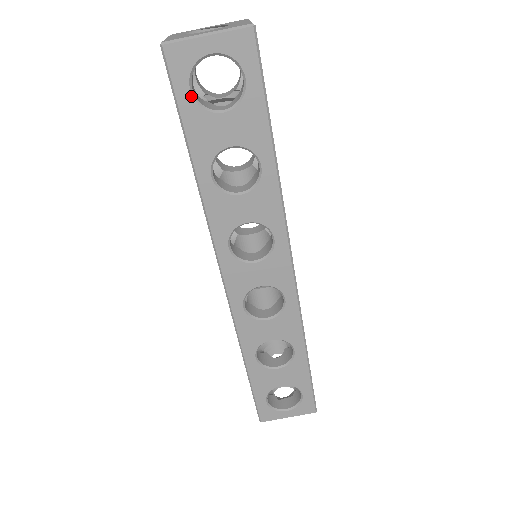
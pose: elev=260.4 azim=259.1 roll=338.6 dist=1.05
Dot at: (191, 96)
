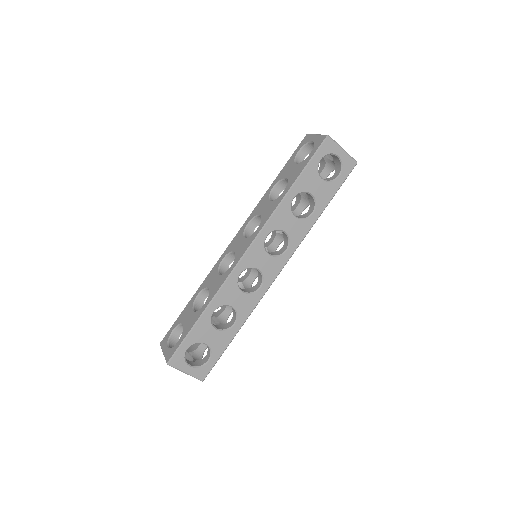
Dot at: (319, 162)
